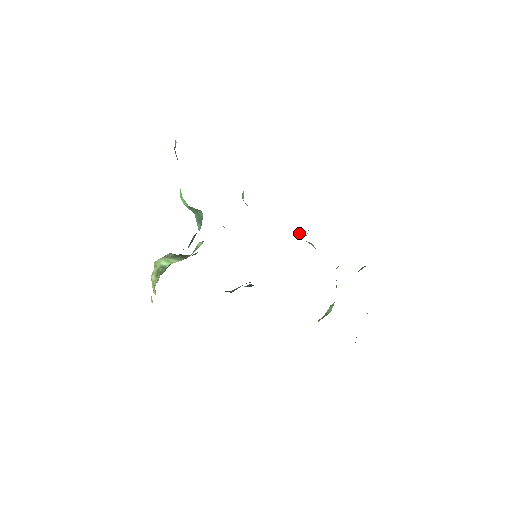
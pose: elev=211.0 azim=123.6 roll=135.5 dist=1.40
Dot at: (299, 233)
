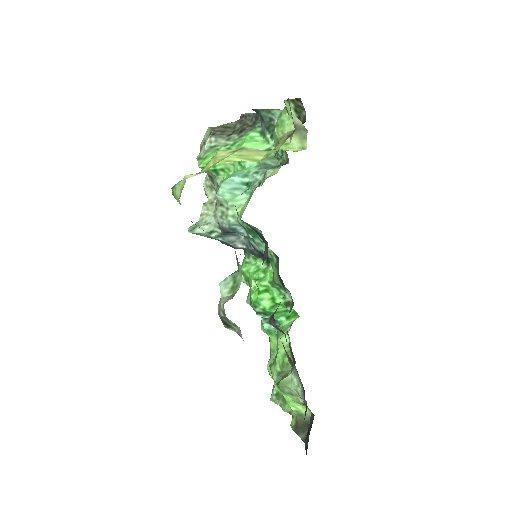
Dot at: (258, 279)
